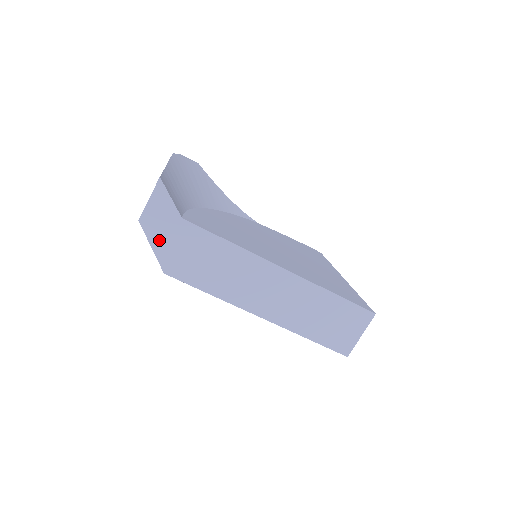
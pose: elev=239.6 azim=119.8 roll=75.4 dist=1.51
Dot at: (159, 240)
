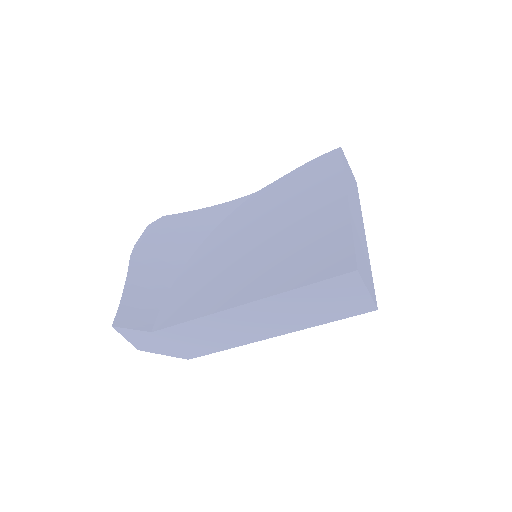
Dot at: (160, 349)
